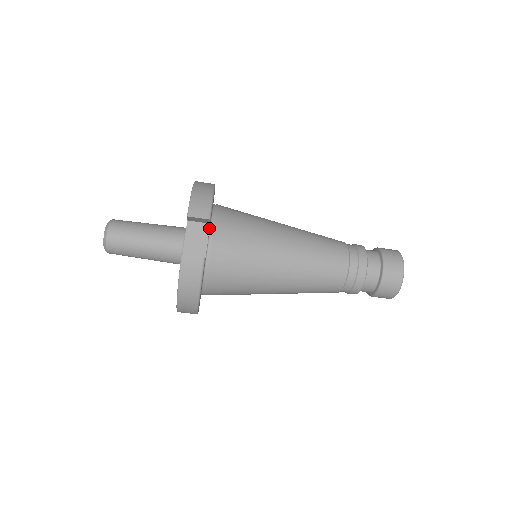
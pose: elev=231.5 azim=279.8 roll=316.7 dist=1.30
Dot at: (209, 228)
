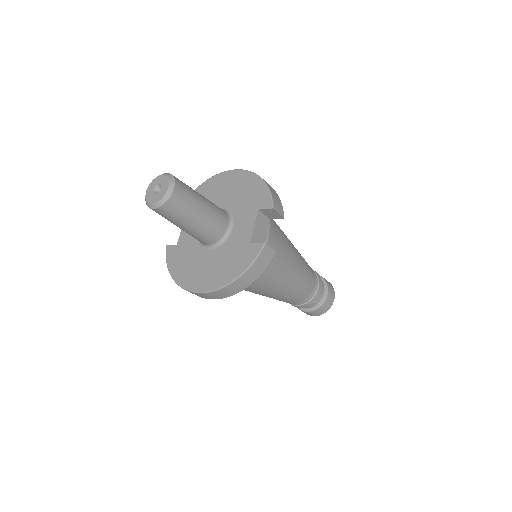
Dot at: (269, 223)
